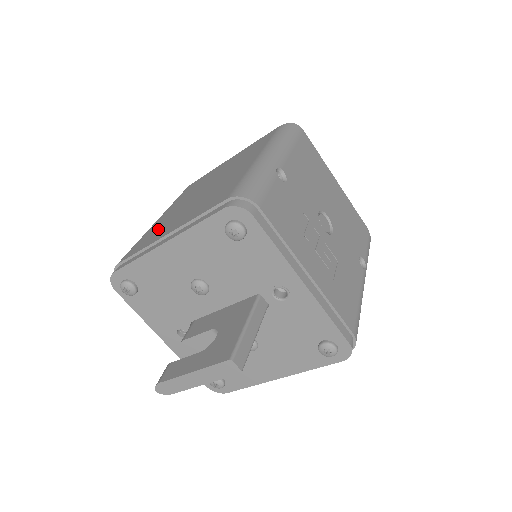
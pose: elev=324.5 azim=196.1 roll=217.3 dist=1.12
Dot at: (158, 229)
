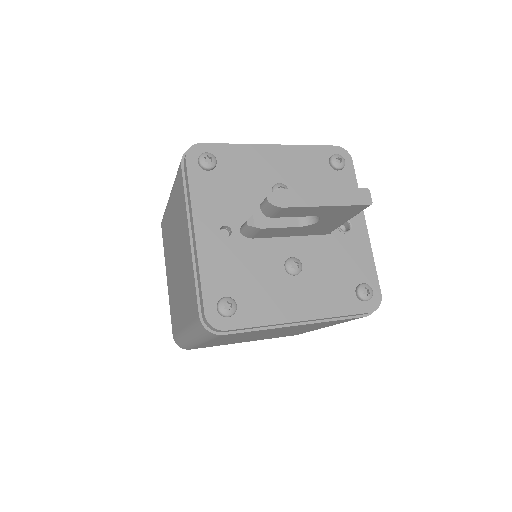
Dot at: occluded
